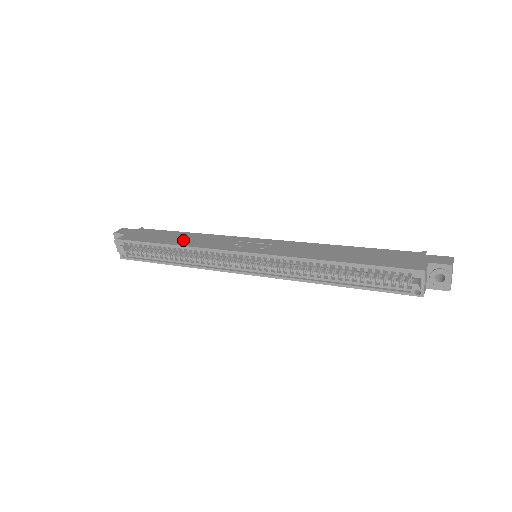
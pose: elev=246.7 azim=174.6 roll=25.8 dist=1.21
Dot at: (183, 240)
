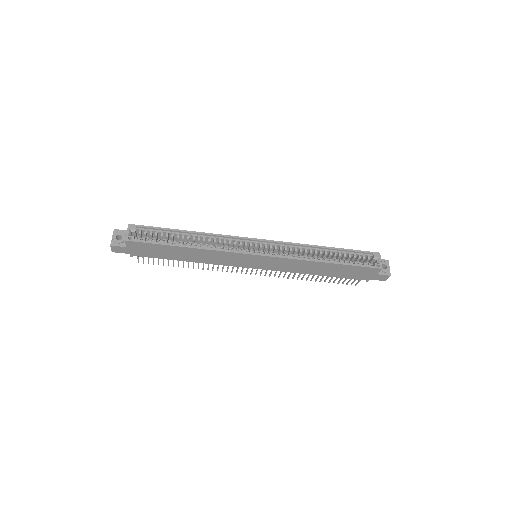
Dot at: occluded
